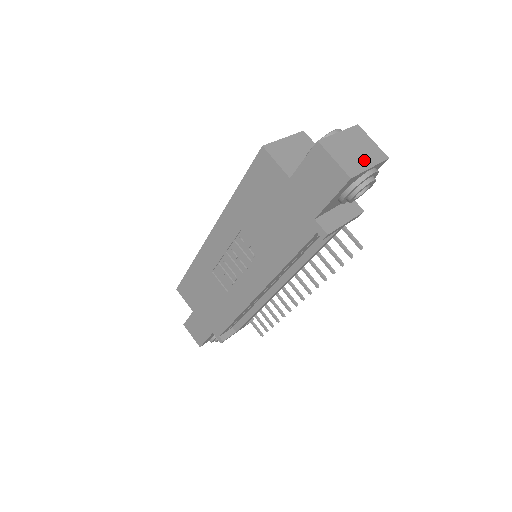
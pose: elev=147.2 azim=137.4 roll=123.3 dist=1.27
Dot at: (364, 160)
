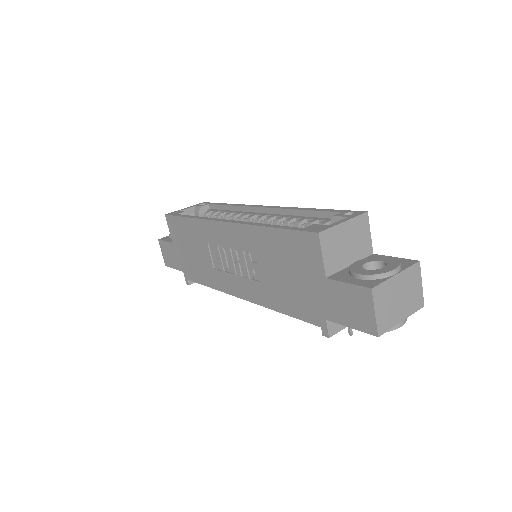
Dot at: (401, 311)
